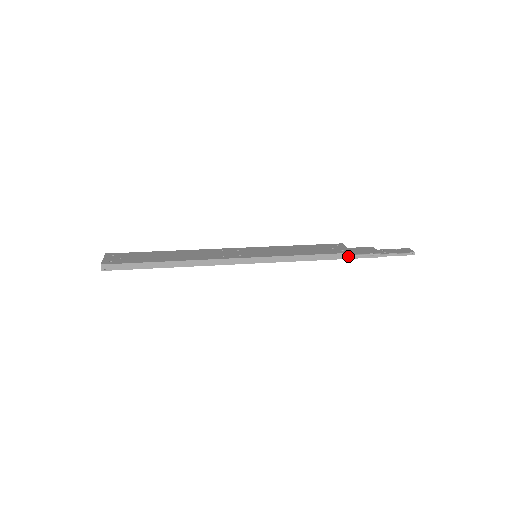
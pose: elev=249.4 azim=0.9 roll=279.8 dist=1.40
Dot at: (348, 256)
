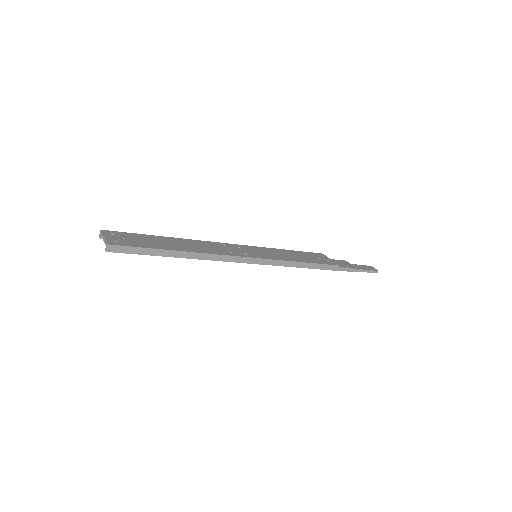
Dot at: (334, 268)
